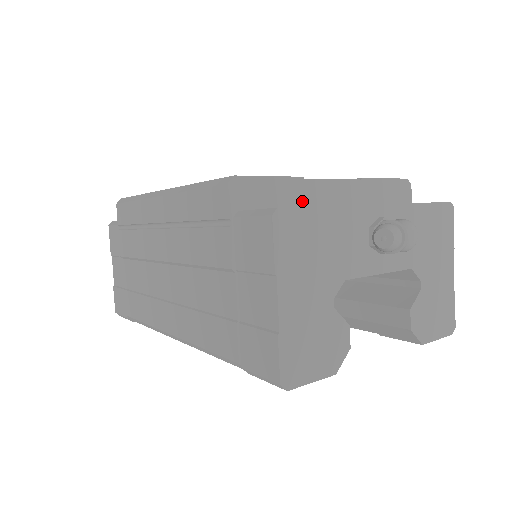
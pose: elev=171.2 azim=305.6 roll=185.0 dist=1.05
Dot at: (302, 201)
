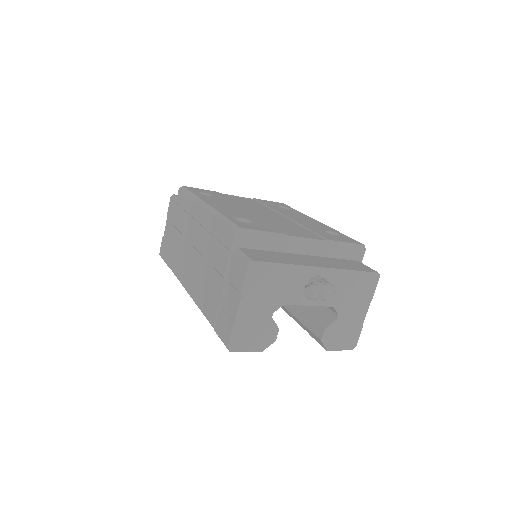
Dot at: (280, 248)
